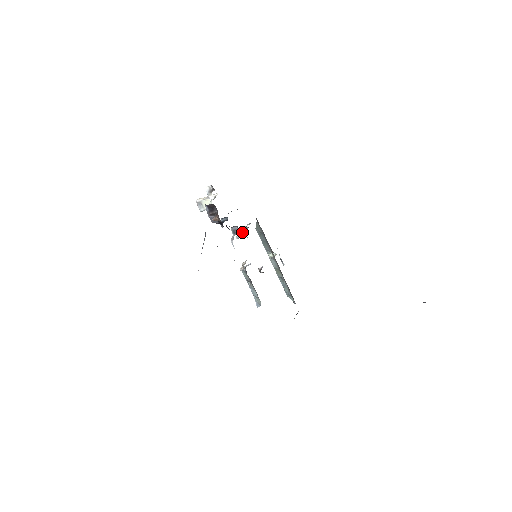
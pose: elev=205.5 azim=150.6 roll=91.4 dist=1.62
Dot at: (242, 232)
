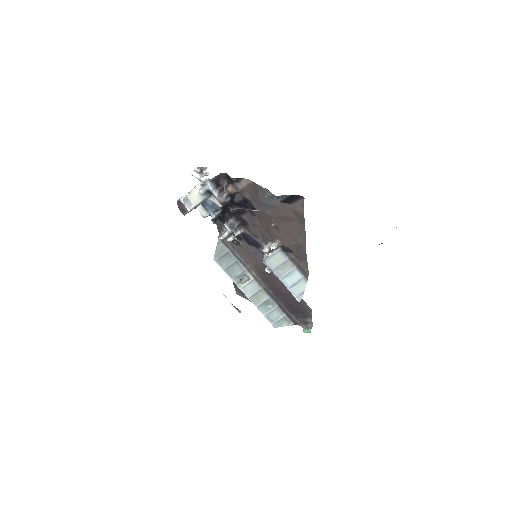
Dot at: (240, 222)
